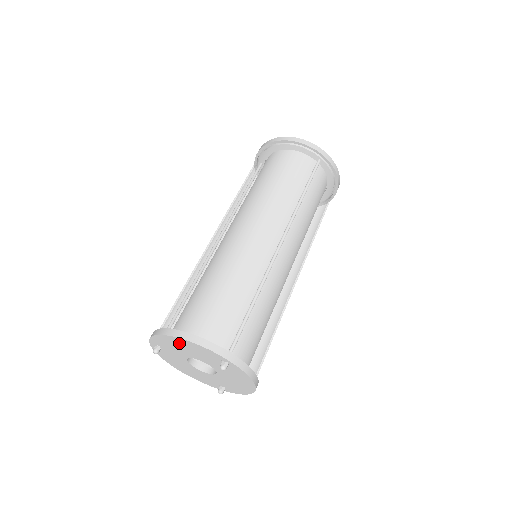
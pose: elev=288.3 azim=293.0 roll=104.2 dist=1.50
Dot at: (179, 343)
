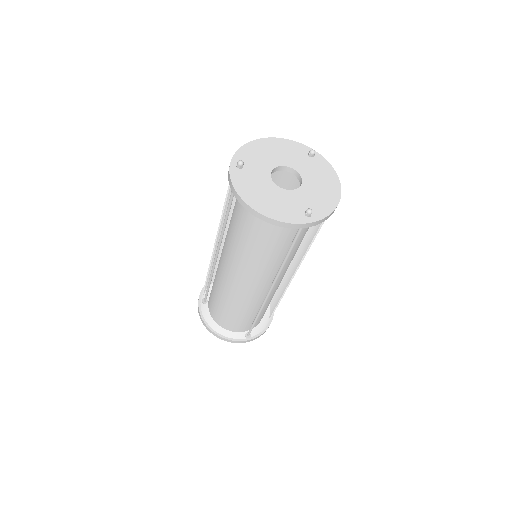
Dot at: occluded
